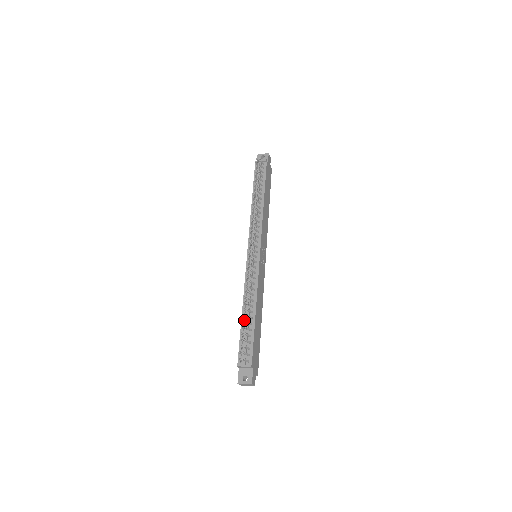
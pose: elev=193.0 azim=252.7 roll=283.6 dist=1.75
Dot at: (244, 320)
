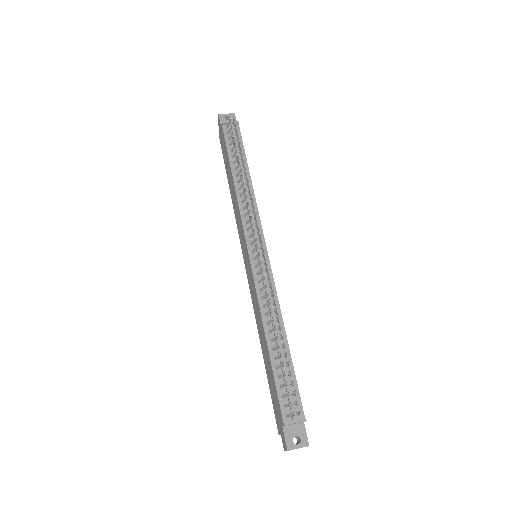
Dot at: (273, 352)
